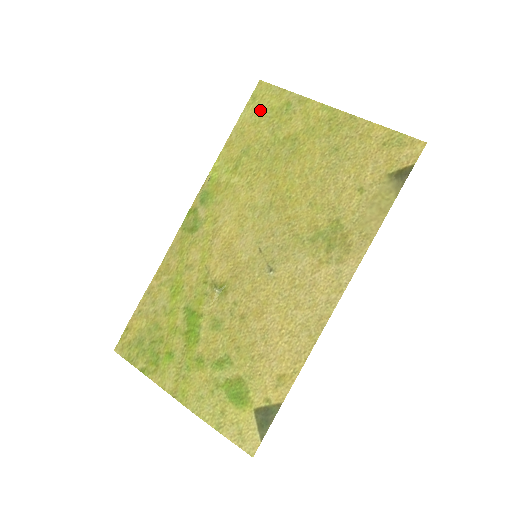
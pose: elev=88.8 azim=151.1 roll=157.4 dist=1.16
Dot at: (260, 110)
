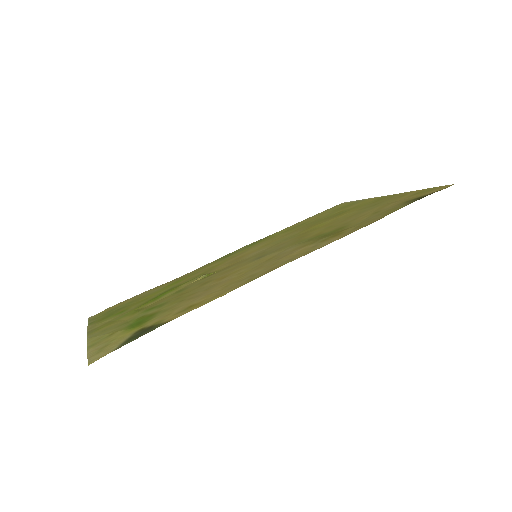
Dot at: (331, 210)
